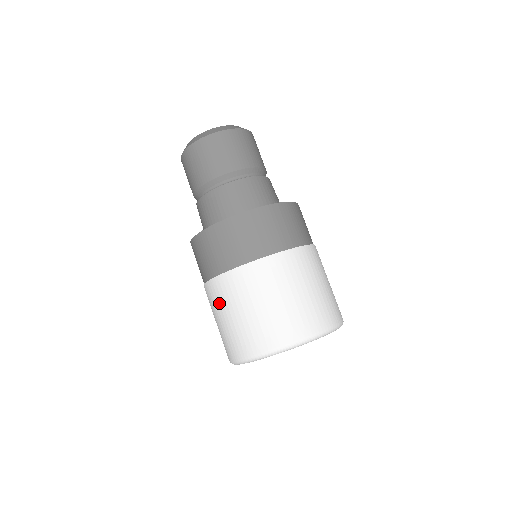
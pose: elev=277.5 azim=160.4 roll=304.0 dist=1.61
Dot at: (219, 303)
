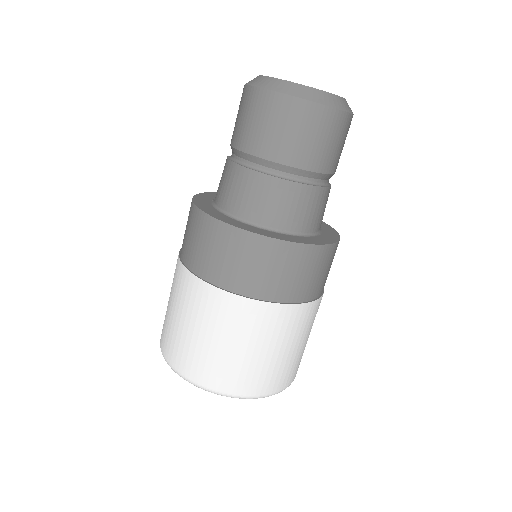
Dot at: (178, 295)
